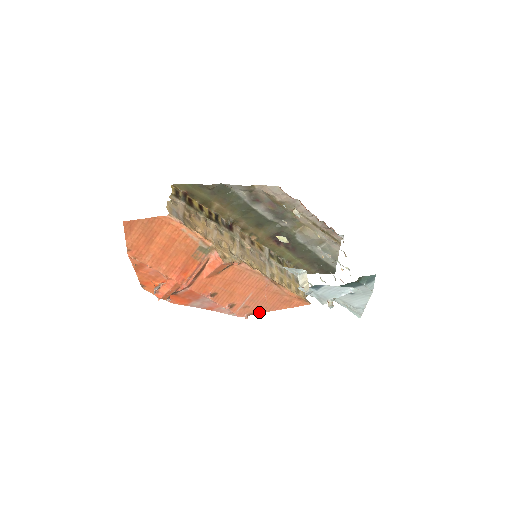
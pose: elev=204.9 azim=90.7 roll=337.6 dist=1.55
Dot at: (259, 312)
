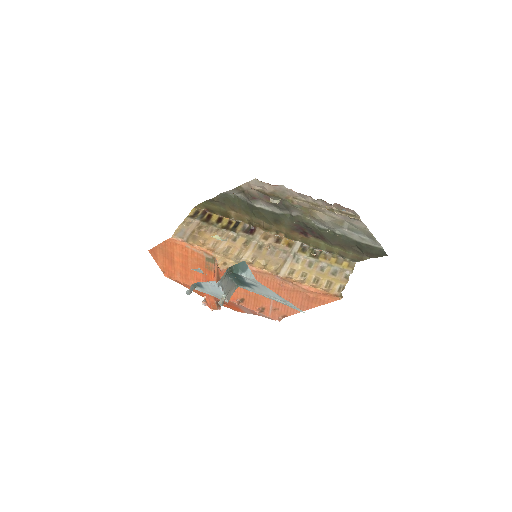
Dot at: (291, 313)
